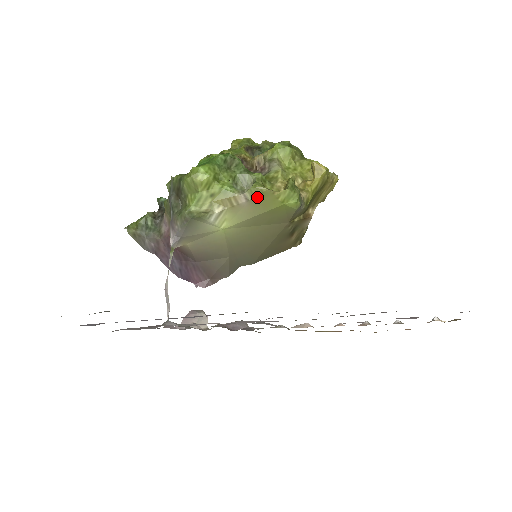
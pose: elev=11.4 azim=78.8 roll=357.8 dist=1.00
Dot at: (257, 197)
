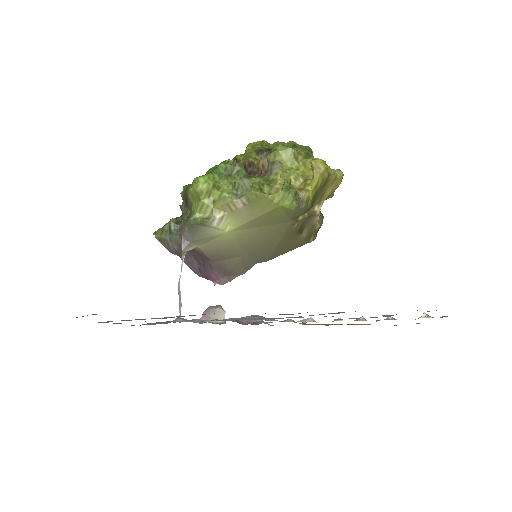
Dot at: (253, 201)
